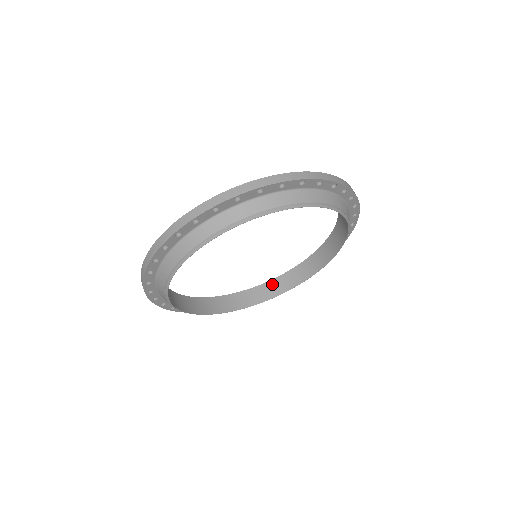
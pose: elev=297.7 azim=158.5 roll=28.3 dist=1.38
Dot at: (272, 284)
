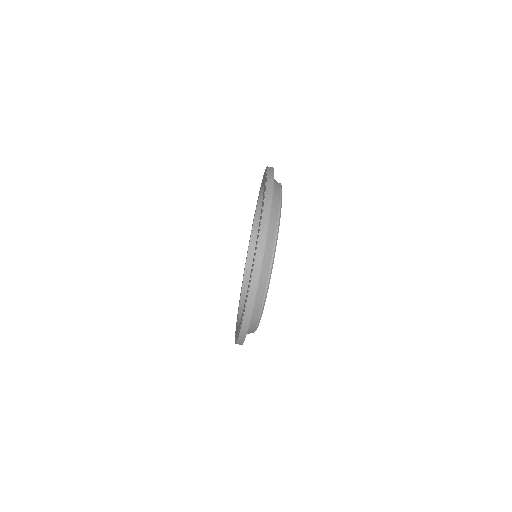
Dot at: occluded
